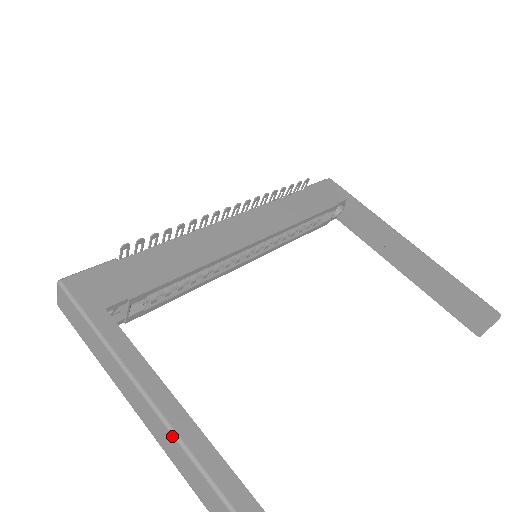
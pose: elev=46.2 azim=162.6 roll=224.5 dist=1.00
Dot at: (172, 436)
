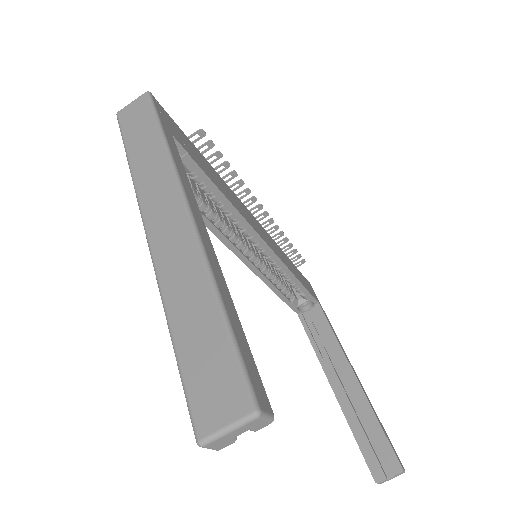
Dot at: (191, 229)
